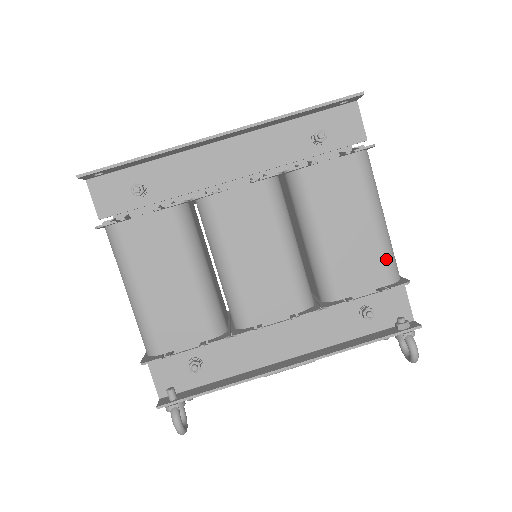
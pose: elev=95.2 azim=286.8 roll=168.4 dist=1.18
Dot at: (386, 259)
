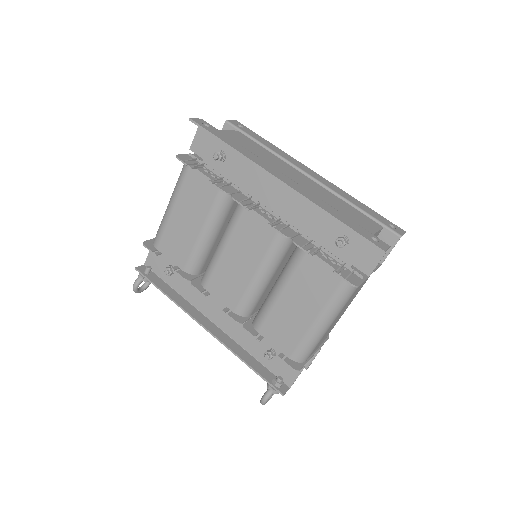
Dot at: (301, 345)
